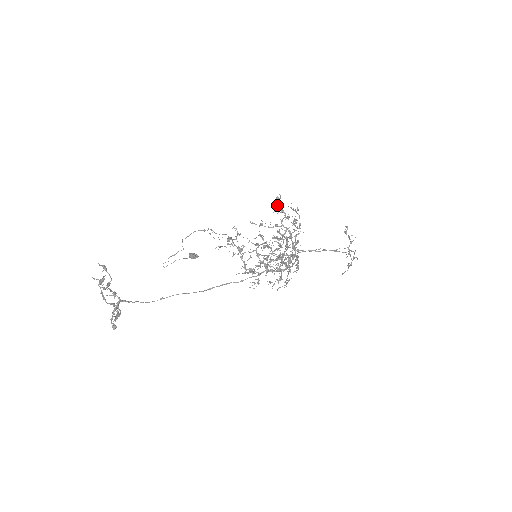
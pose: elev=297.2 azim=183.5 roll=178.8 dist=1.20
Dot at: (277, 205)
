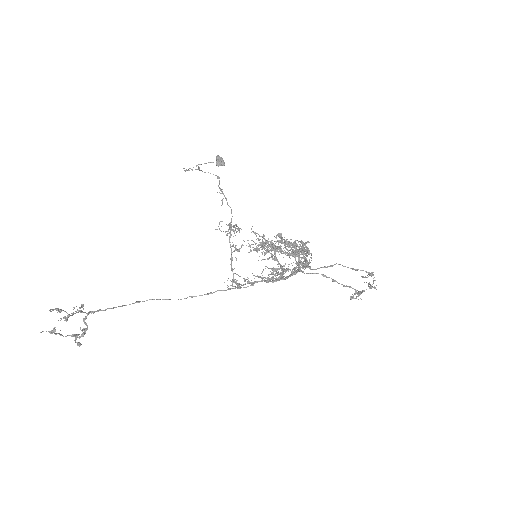
Dot at: occluded
